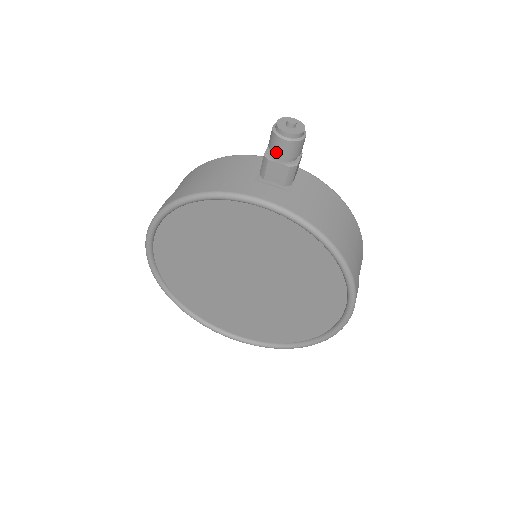
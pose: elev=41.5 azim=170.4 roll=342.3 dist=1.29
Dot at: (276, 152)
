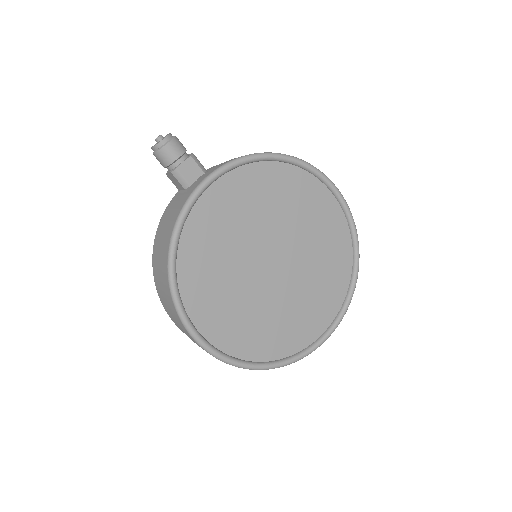
Dot at: (174, 158)
